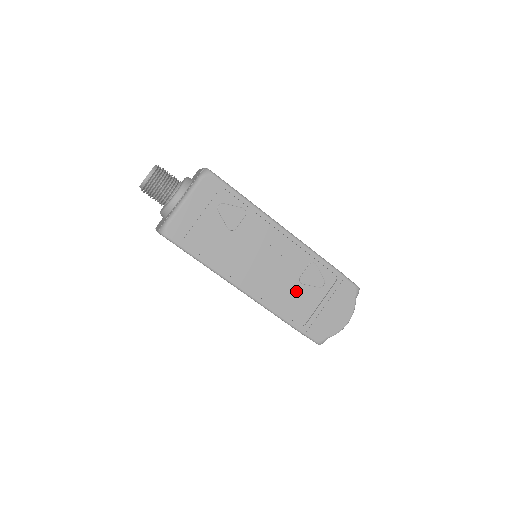
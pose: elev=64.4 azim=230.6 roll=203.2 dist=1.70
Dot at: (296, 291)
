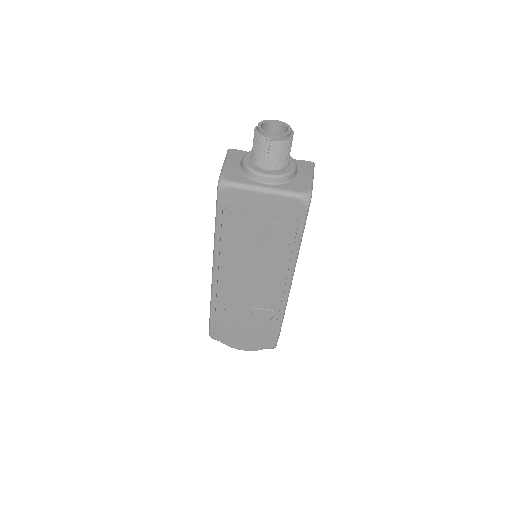
Dot at: (242, 309)
